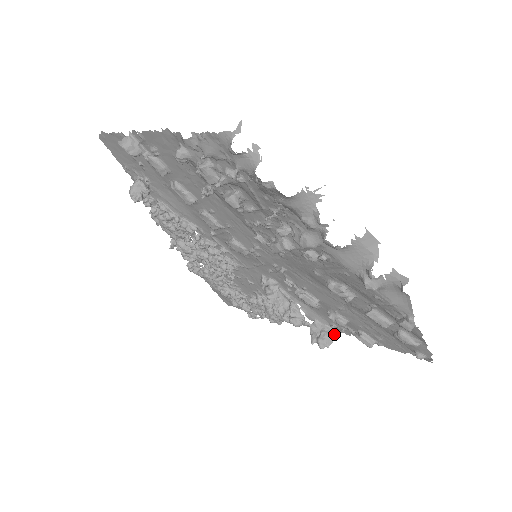
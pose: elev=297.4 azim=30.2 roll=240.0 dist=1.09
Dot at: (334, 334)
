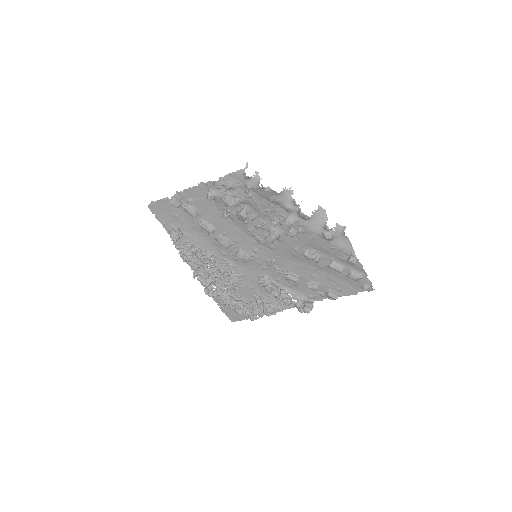
Dot at: (312, 303)
